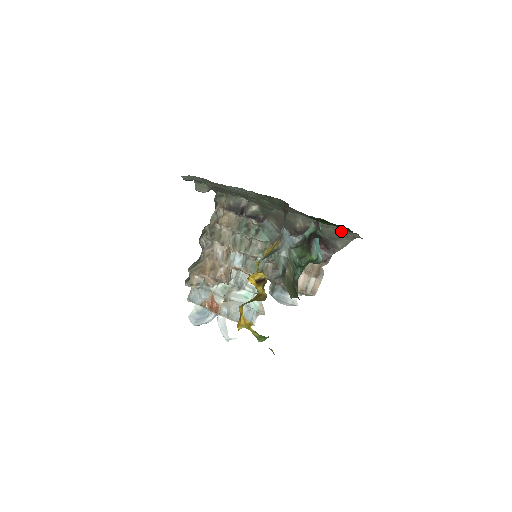
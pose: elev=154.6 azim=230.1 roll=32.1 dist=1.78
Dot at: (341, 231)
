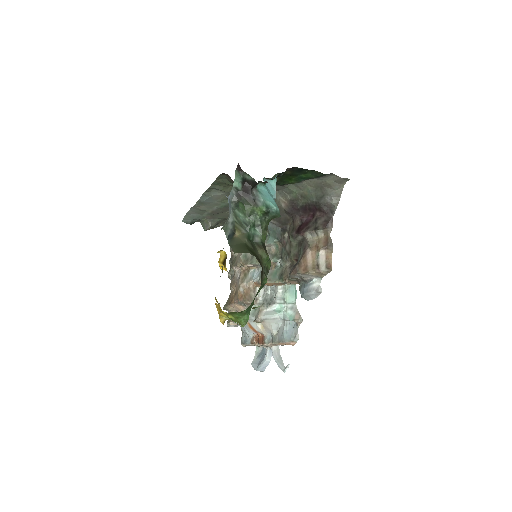
Dot at: (319, 183)
